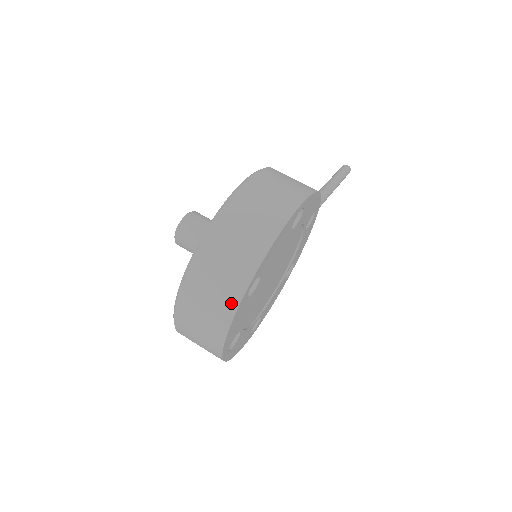
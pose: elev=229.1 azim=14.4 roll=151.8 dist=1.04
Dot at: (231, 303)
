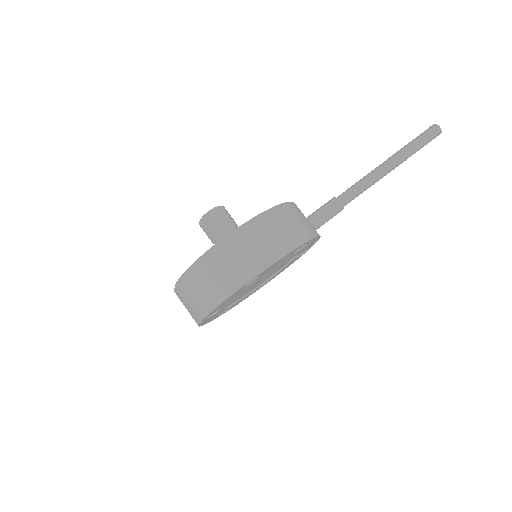
Dot at: (195, 321)
